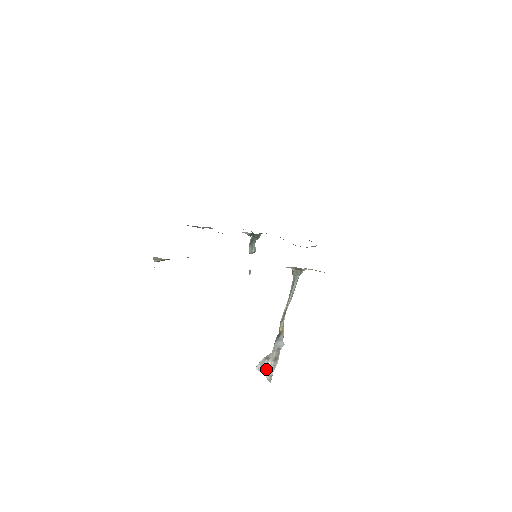
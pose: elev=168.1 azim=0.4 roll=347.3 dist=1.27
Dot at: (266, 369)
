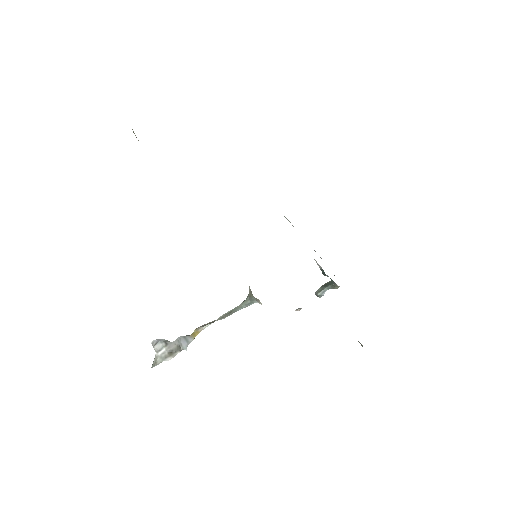
Dot at: (158, 351)
